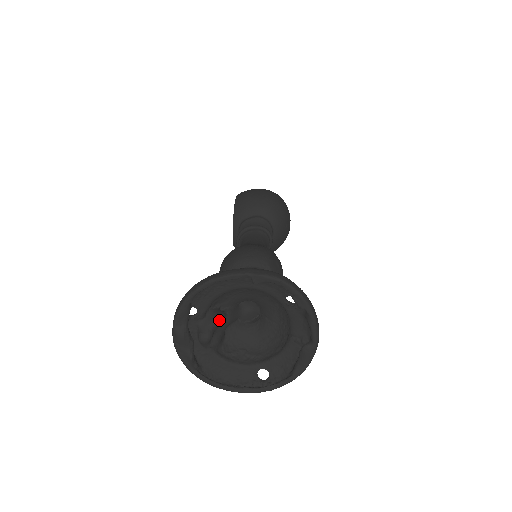
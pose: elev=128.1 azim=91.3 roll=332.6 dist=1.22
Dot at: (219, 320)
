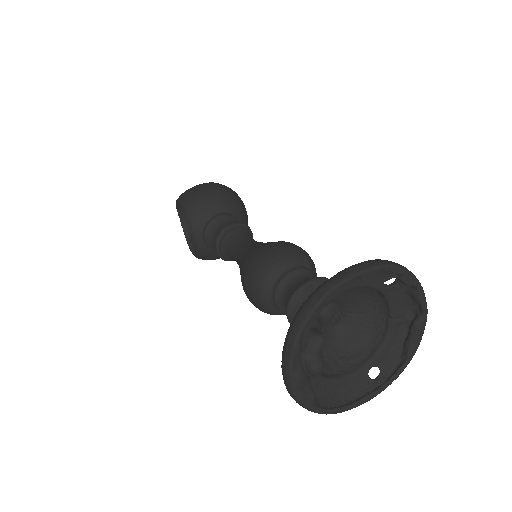
Dot at: (323, 340)
